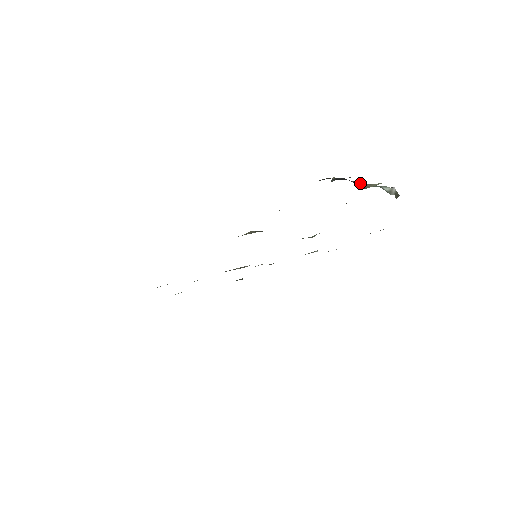
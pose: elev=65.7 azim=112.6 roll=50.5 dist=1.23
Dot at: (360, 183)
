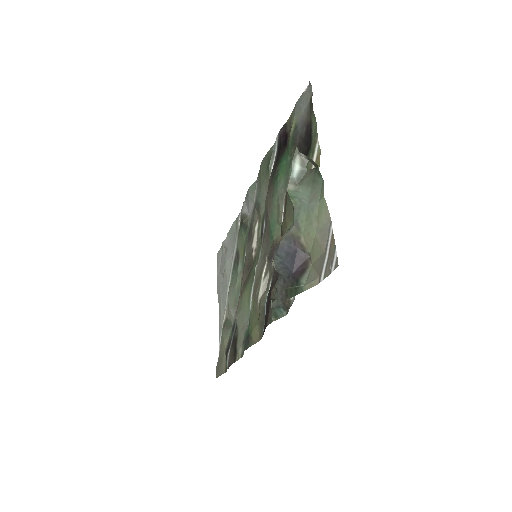
Dot at: (294, 242)
